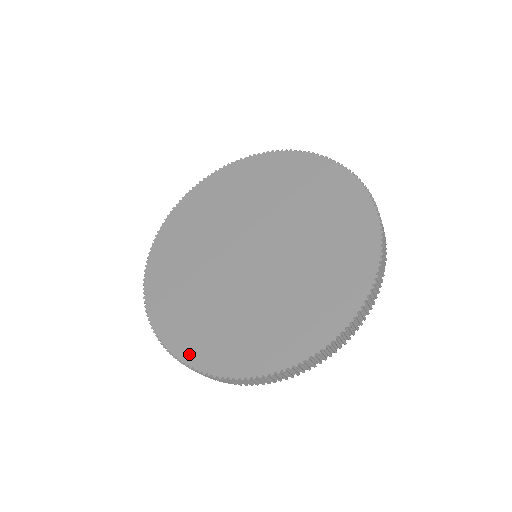
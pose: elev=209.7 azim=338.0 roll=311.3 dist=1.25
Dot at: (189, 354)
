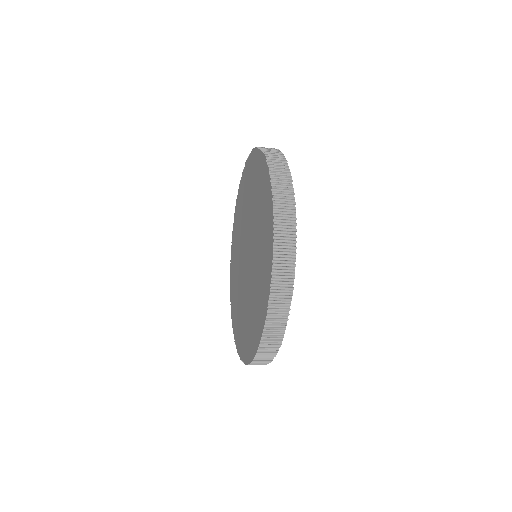
Dot at: (243, 354)
